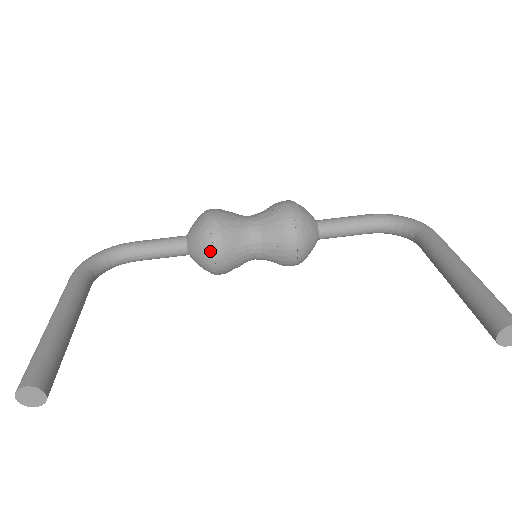
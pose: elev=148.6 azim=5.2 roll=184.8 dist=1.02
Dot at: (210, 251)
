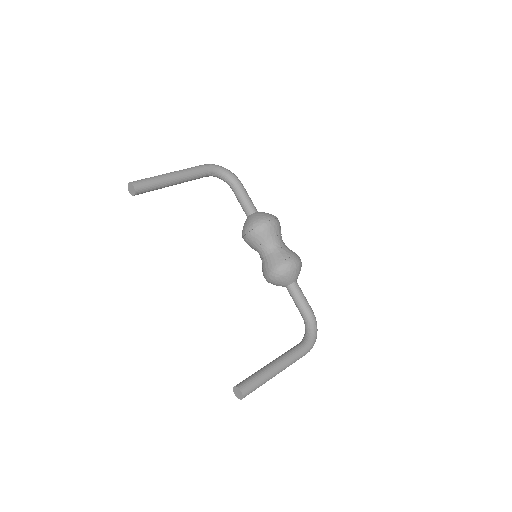
Dot at: (248, 230)
